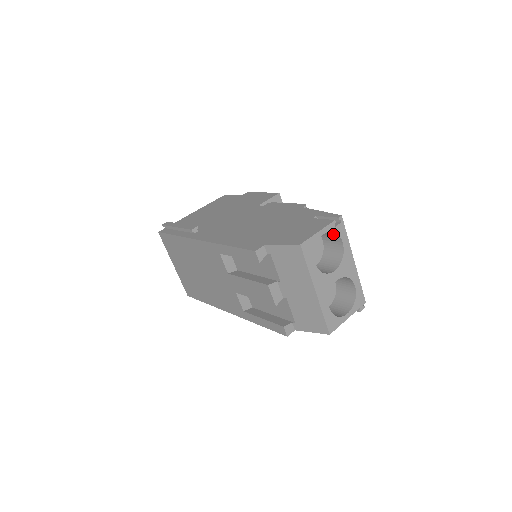
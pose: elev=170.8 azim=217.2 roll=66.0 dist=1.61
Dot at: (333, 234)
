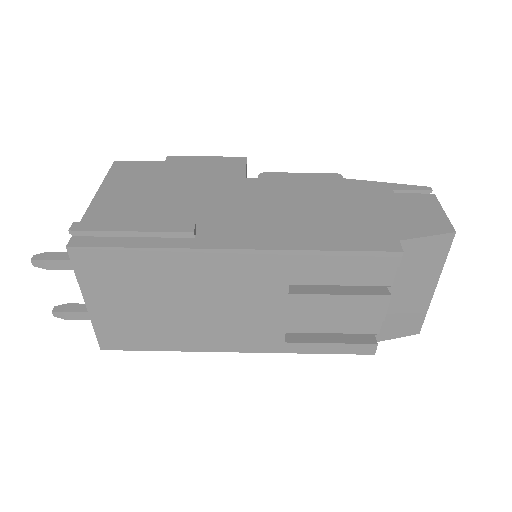
Dot at: occluded
